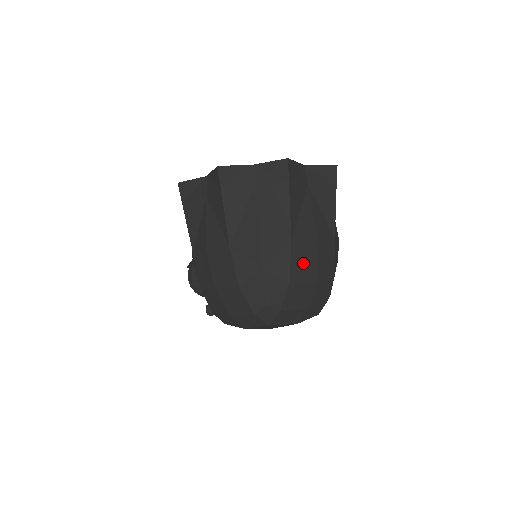
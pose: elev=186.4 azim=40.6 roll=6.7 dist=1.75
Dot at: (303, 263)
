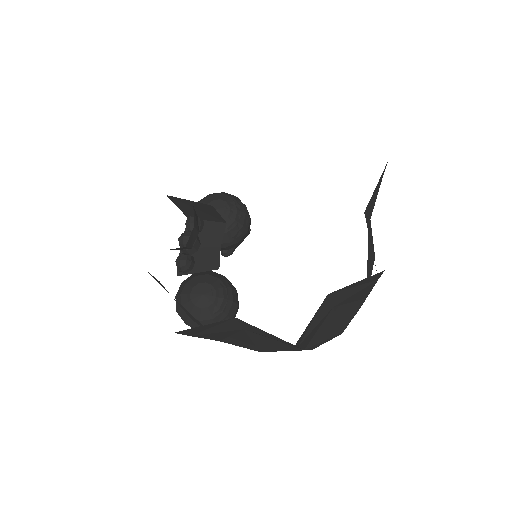
Dot at: occluded
